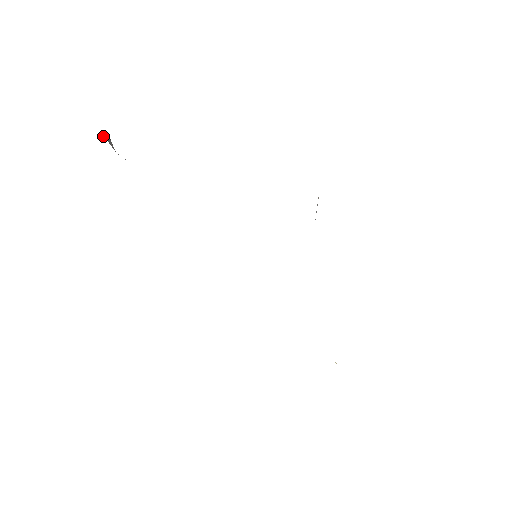
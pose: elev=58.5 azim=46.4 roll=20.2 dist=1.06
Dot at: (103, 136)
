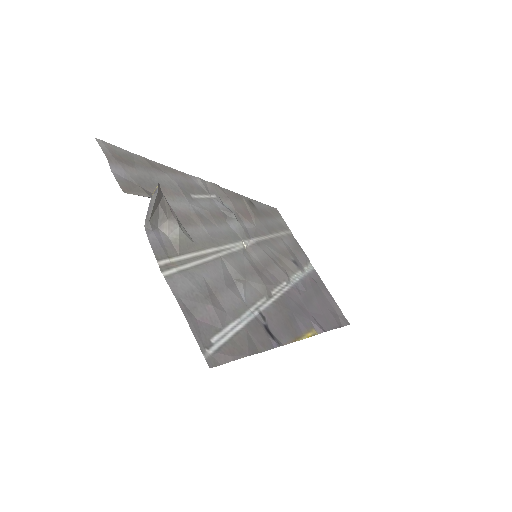
Dot at: (147, 214)
